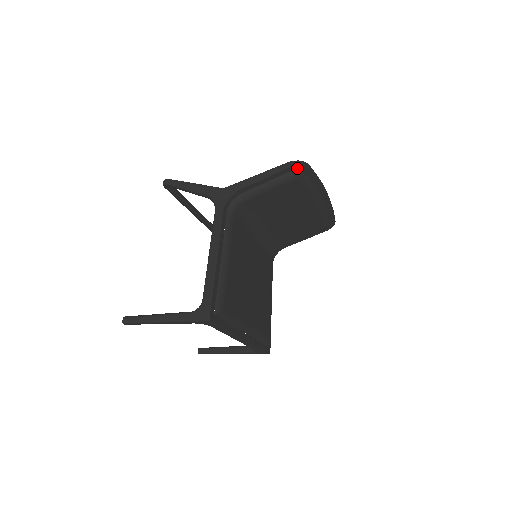
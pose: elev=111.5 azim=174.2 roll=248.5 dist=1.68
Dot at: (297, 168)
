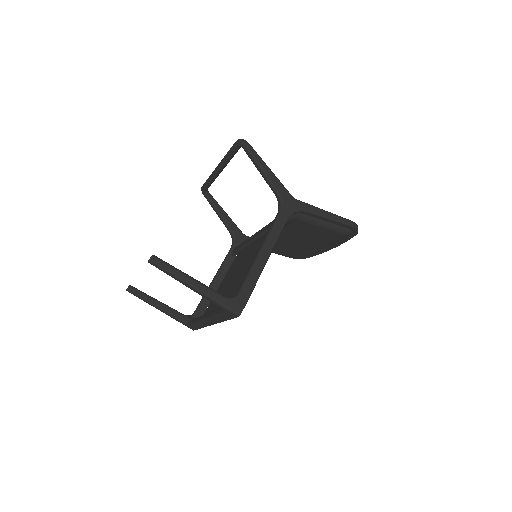
Dot at: (352, 229)
